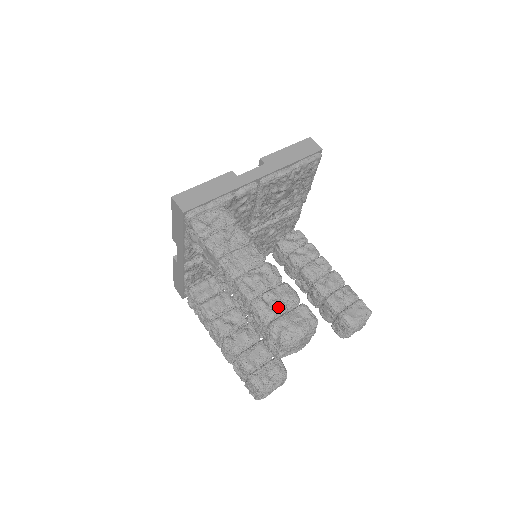
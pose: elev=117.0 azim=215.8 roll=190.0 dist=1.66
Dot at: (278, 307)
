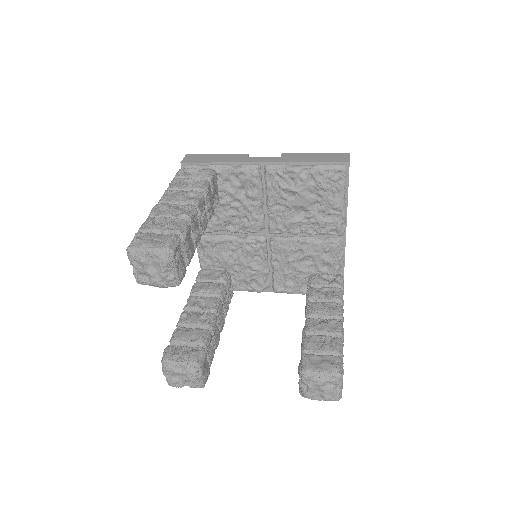
Dot at: (155, 226)
